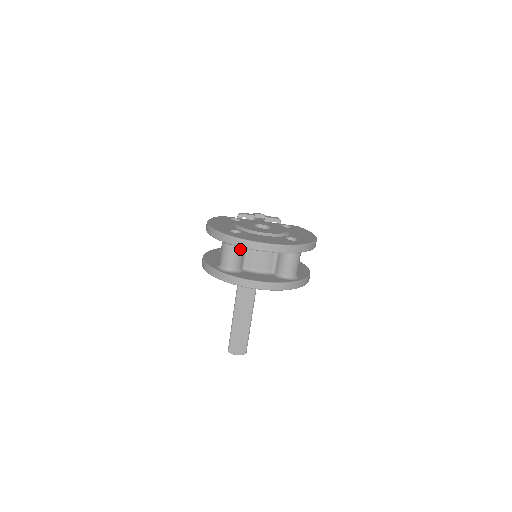
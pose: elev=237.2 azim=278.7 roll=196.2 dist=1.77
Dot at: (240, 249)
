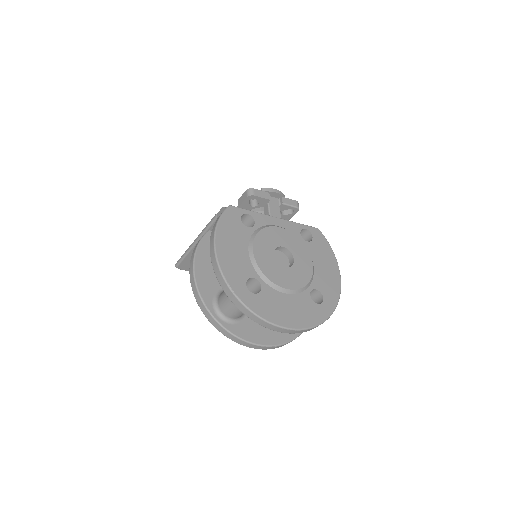
Dot at: occluded
